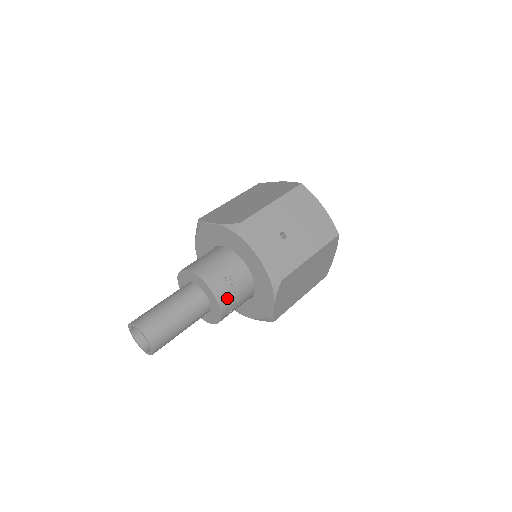
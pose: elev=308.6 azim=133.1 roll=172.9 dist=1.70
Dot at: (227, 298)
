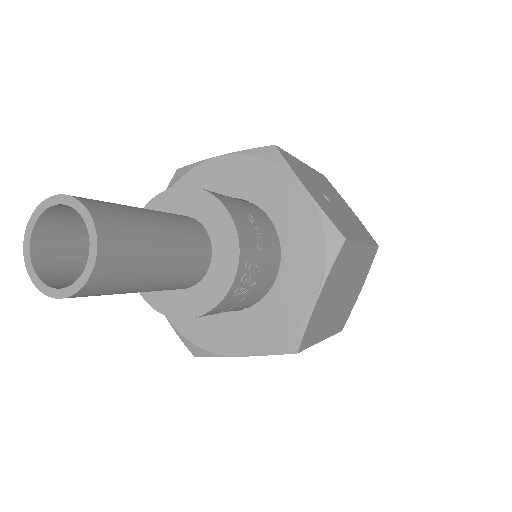
Dot at: (250, 247)
